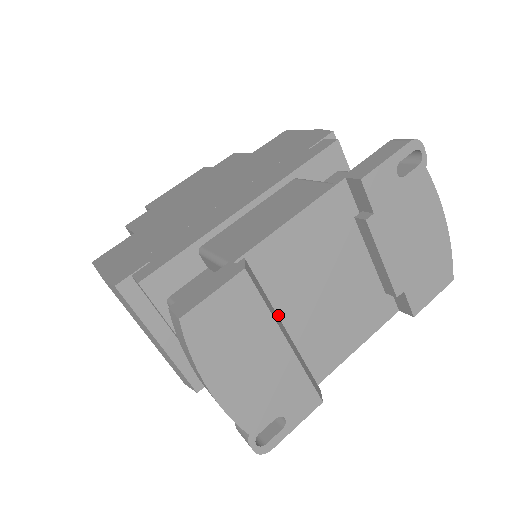
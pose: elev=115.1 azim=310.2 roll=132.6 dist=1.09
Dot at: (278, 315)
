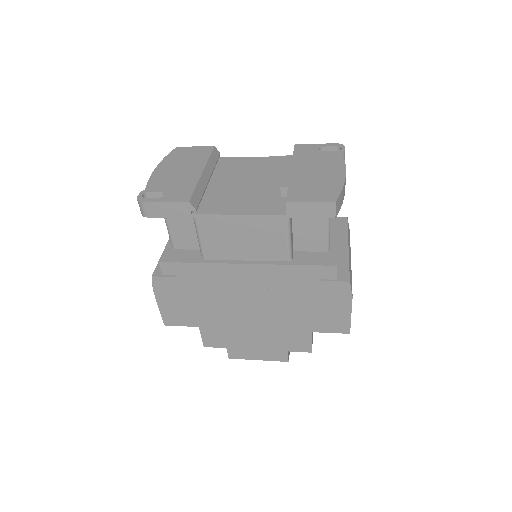
Dot at: (214, 179)
